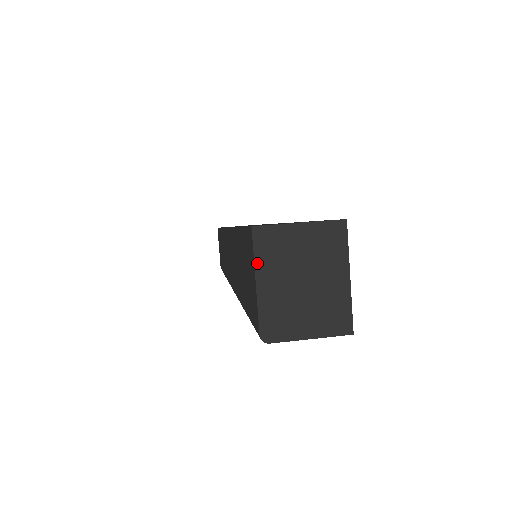
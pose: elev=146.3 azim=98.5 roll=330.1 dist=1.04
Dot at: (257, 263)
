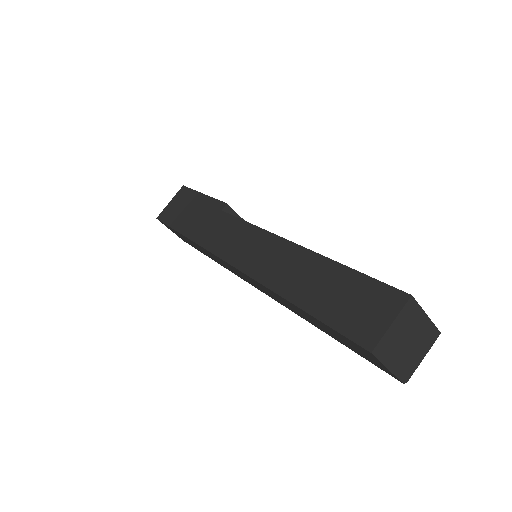
Dot at: (384, 362)
